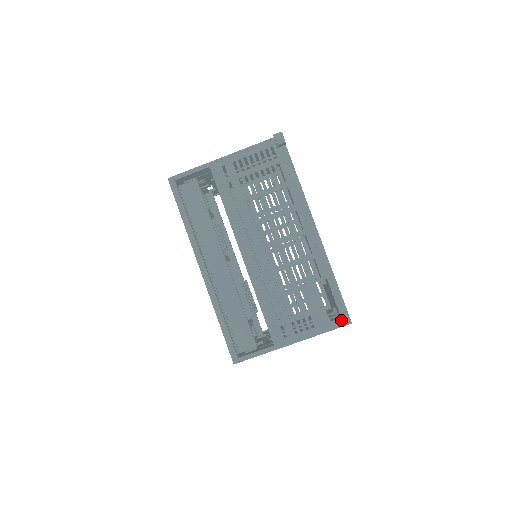
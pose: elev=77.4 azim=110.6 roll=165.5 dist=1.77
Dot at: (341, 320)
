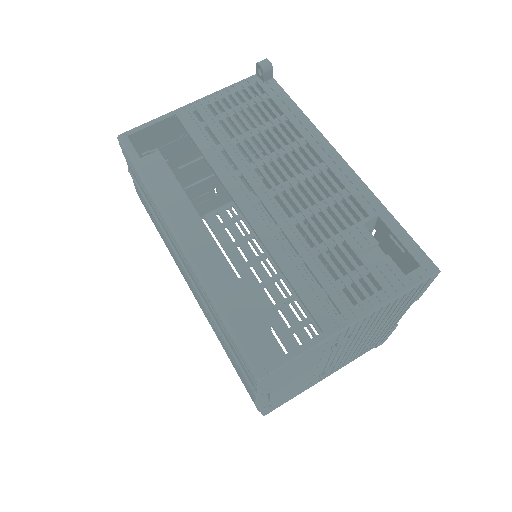
Dot at: (421, 269)
